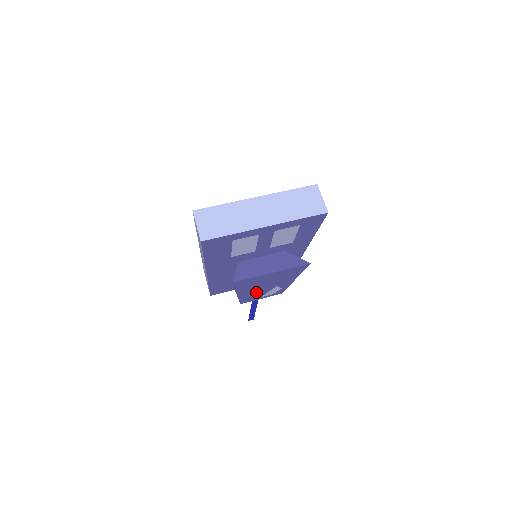
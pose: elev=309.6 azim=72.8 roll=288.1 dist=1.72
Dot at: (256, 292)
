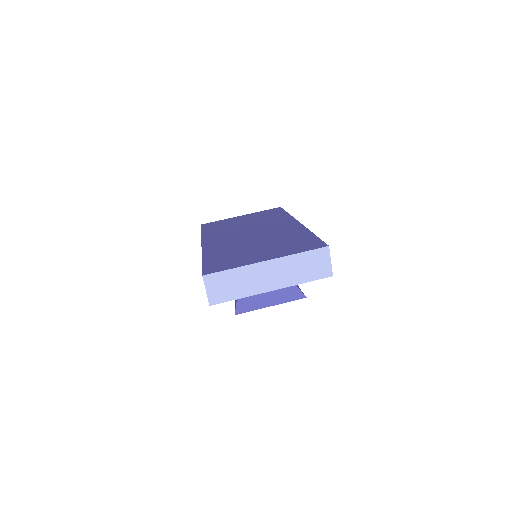
Dot at: occluded
